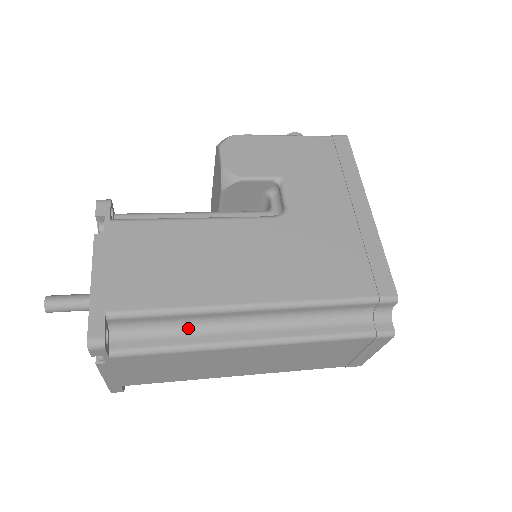
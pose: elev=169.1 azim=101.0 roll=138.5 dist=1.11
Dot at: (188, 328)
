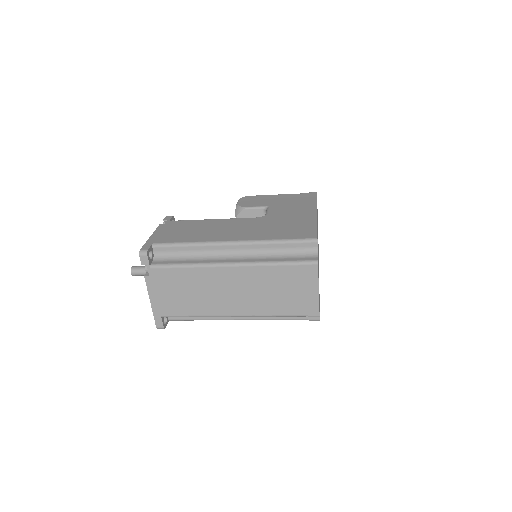
Dot at: (194, 257)
